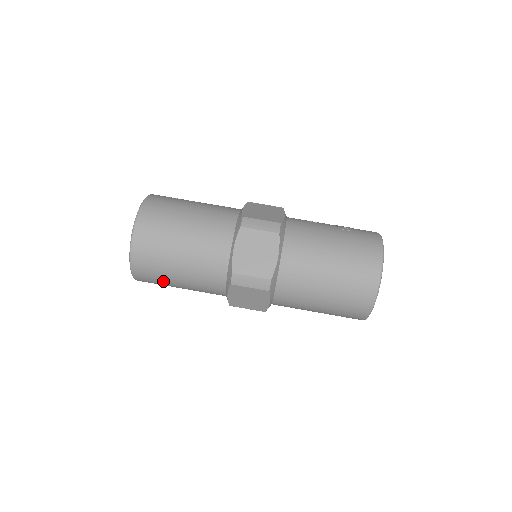
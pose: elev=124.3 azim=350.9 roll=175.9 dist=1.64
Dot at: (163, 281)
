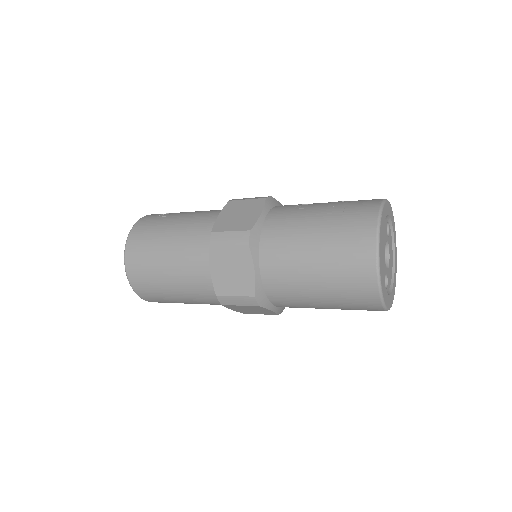
Dot at: occluded
